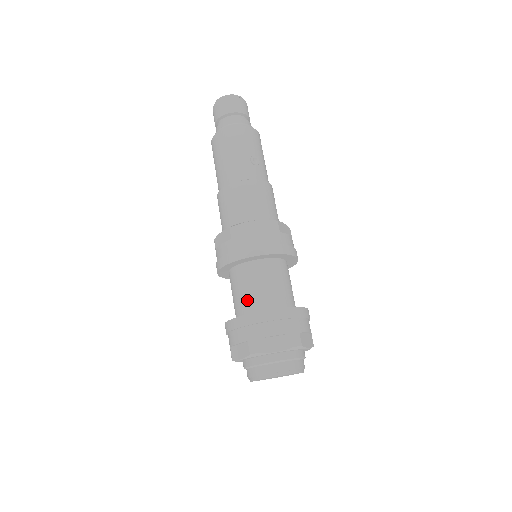
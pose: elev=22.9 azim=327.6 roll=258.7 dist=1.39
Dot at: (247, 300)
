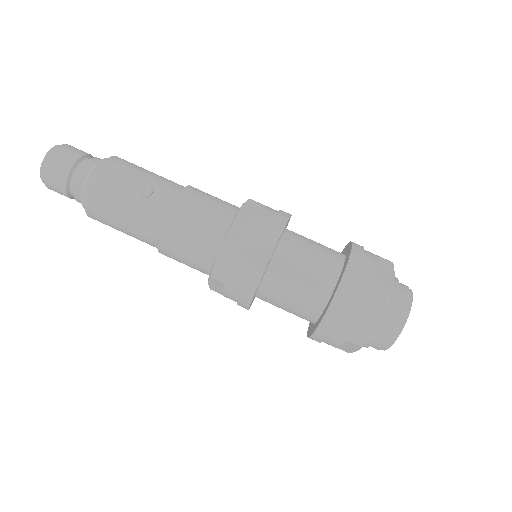
Dot at: (302, 308)
